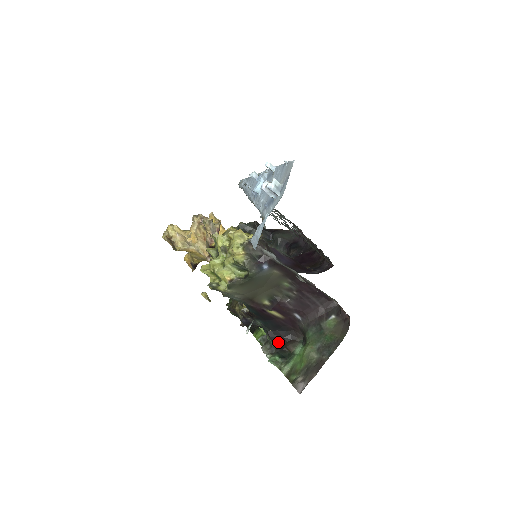
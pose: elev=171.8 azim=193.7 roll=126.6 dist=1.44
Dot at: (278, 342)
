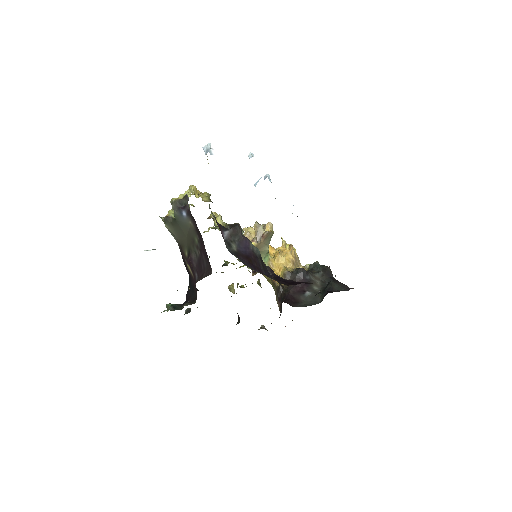
Dot at: (187, 301)
